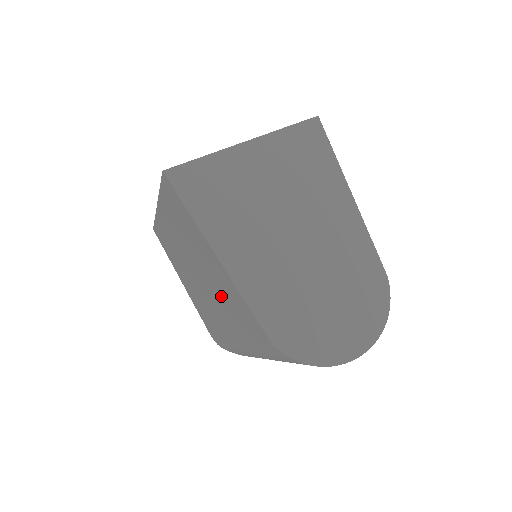
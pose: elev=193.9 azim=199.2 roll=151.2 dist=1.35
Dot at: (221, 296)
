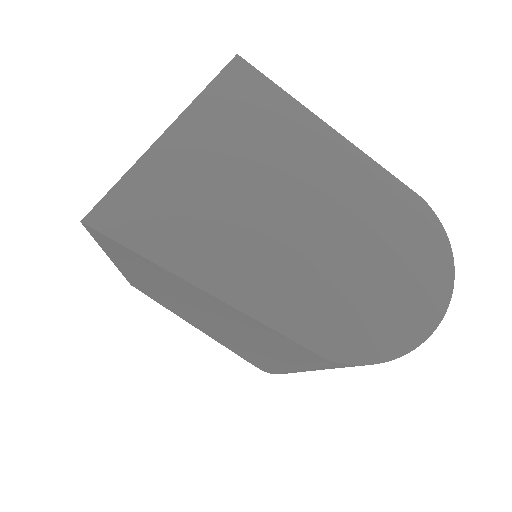
Dot at: (238, 328)
